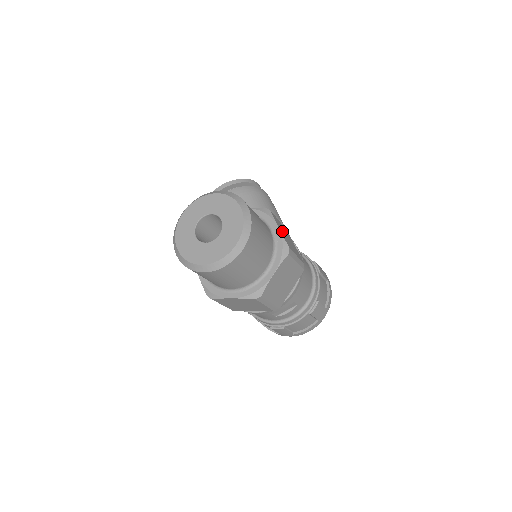
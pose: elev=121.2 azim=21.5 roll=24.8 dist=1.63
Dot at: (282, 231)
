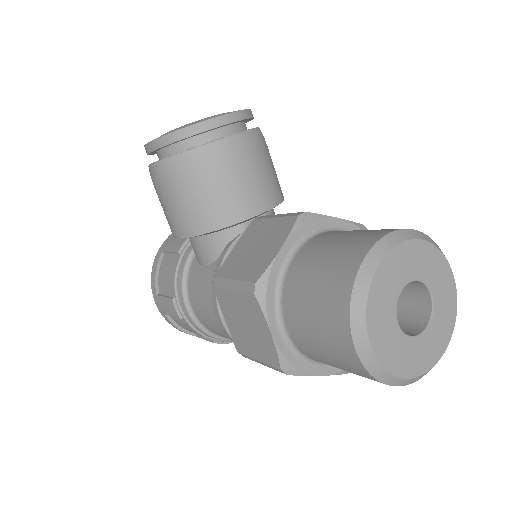
Dot at: occluded
